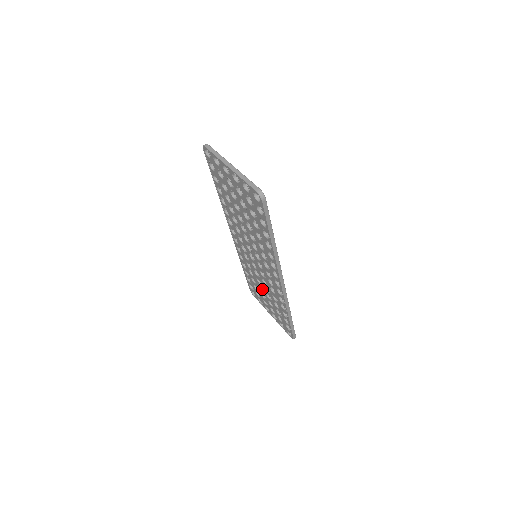
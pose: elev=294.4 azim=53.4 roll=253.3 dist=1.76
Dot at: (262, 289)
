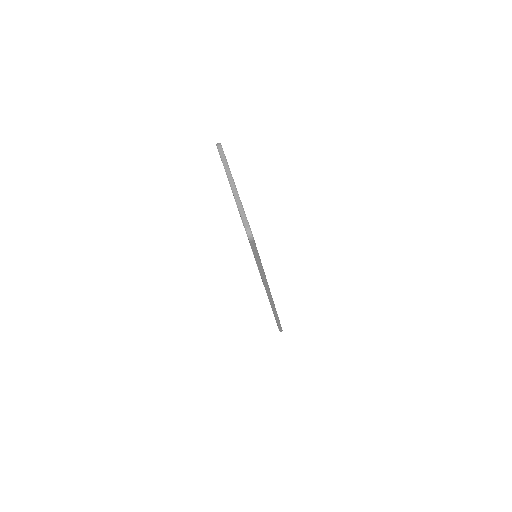
Dot at: (261, 278)
